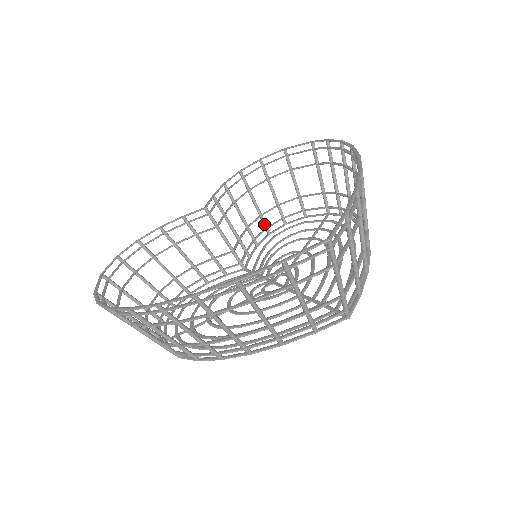
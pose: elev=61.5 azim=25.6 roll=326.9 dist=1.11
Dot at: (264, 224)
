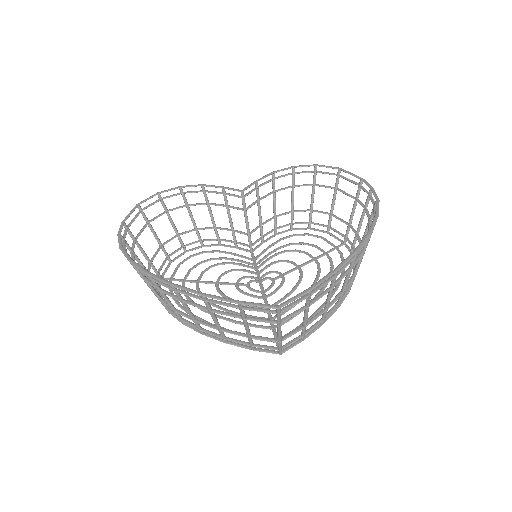
Dot at: (291, 220)
